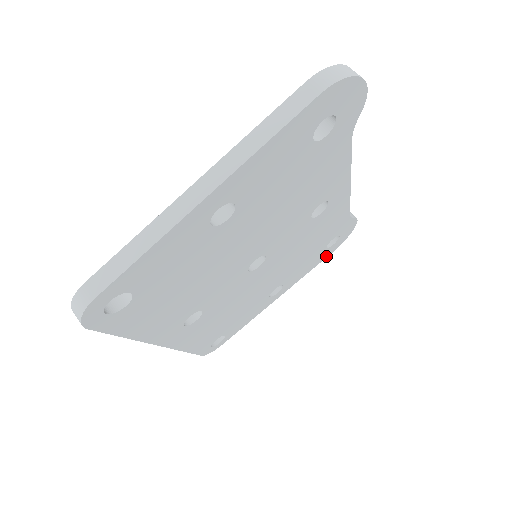
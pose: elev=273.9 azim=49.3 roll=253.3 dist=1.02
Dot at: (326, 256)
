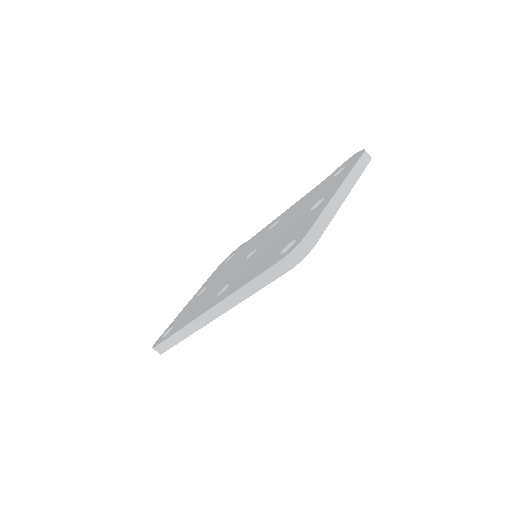
Dot at: occluded
